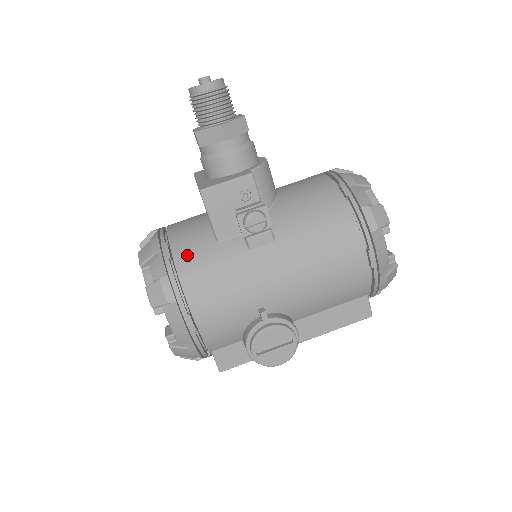
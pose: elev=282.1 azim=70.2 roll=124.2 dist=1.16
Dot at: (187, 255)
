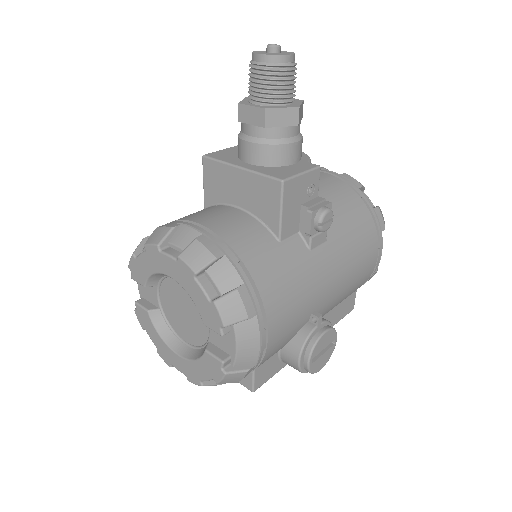
Dot at: (256, 257)
